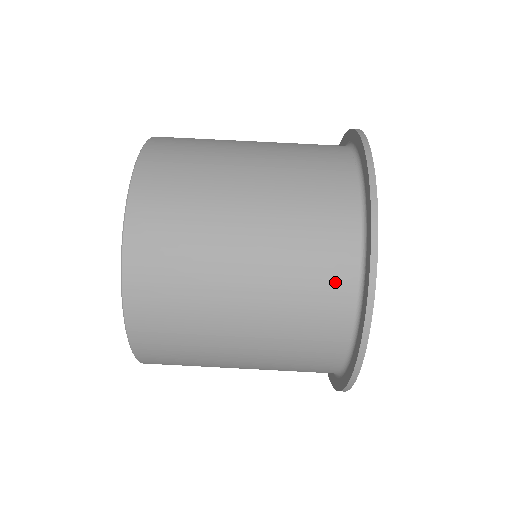
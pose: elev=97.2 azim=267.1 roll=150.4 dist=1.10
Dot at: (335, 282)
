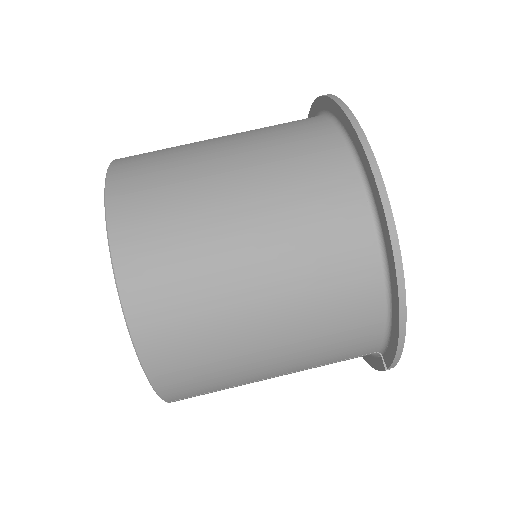
Dot at: (322, 147)
